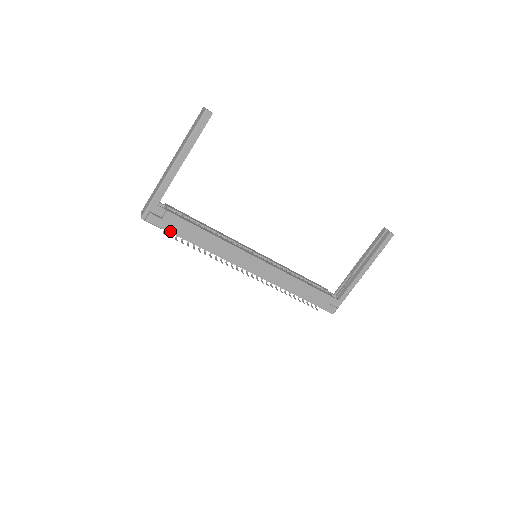
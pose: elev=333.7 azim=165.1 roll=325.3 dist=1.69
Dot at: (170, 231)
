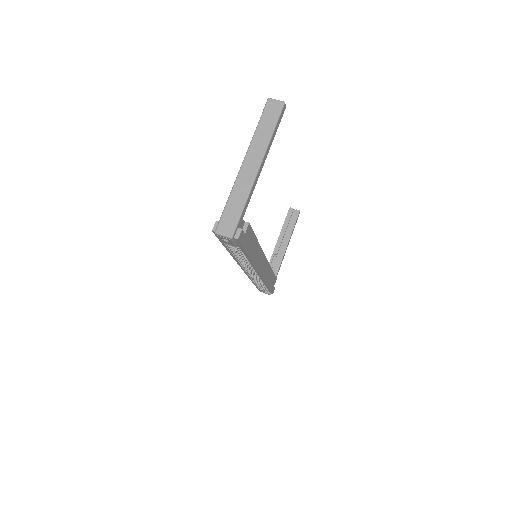
Dot at: (244, 247)
